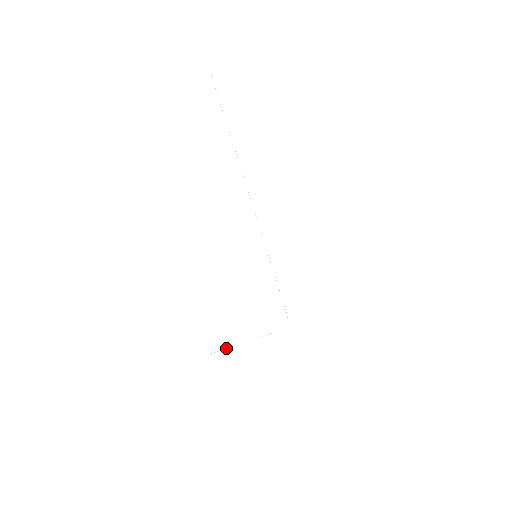
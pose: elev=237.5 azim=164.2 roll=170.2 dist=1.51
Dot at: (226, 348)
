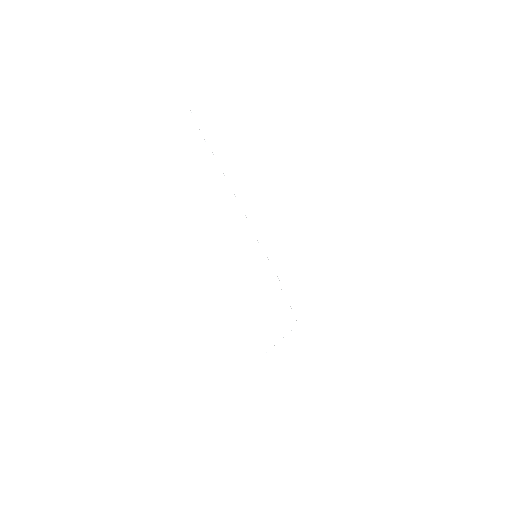
Dot at: occluded
